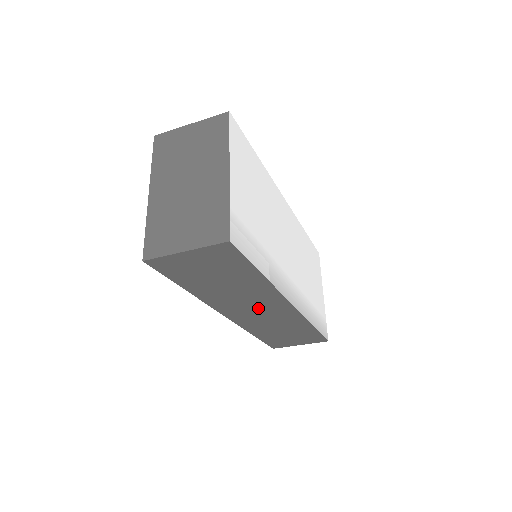
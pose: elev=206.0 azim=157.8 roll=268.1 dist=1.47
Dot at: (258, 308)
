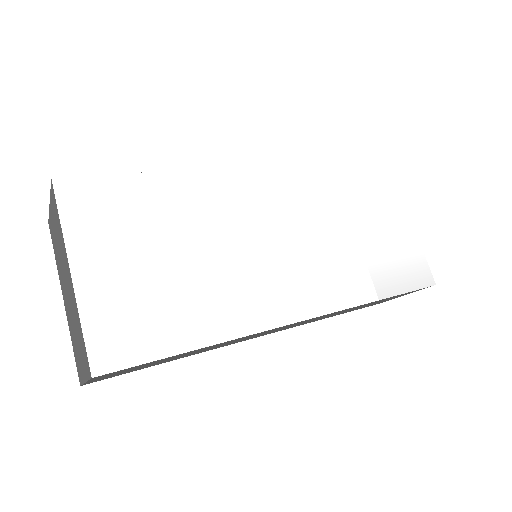
Dot at: (272, 331)
